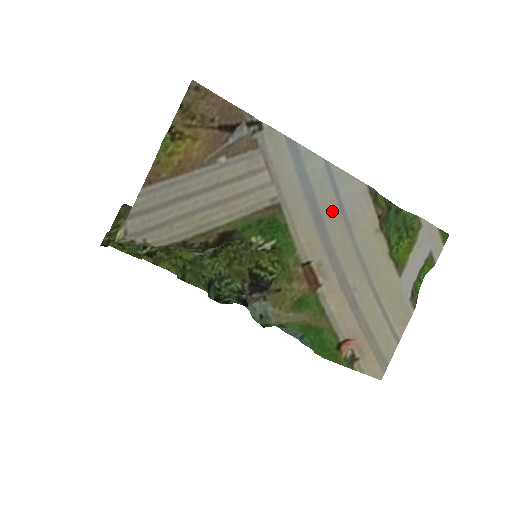
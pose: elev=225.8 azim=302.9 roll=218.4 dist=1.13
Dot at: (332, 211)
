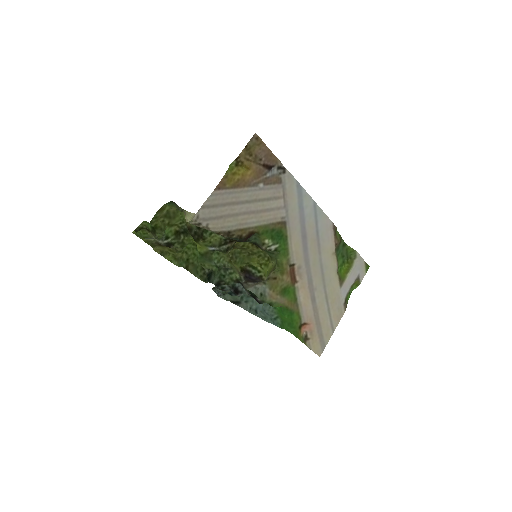
Dot at: (312, 234)
